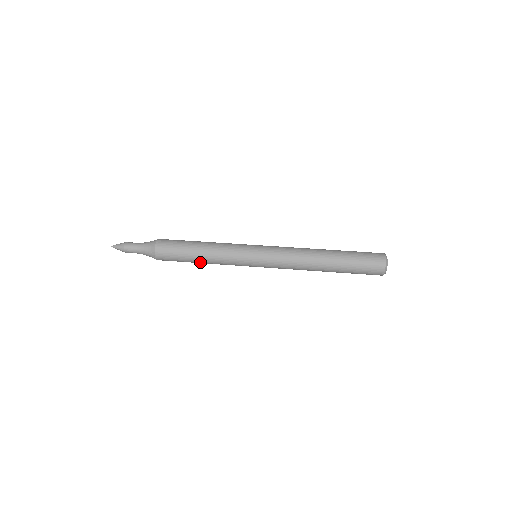
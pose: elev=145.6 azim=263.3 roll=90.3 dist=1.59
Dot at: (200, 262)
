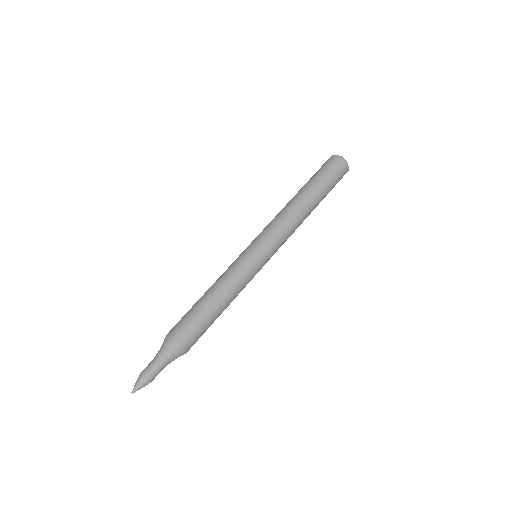
Dot at: occluded
